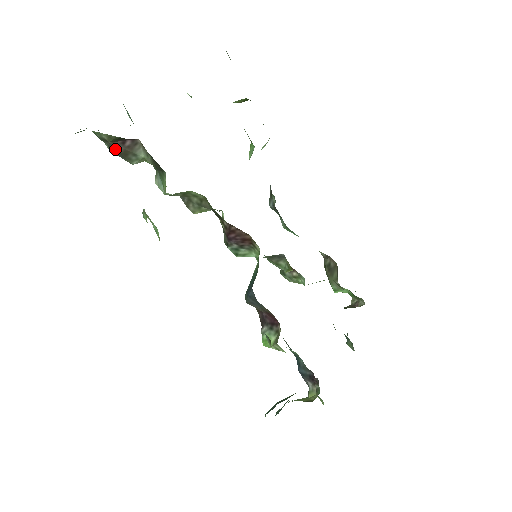
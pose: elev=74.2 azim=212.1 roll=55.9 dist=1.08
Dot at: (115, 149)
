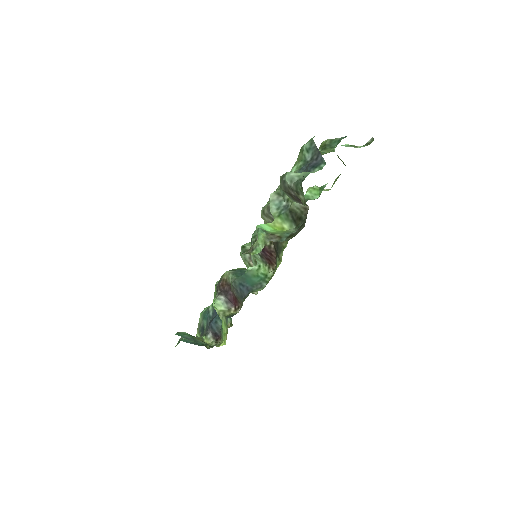
Dot at: (292, 192)
